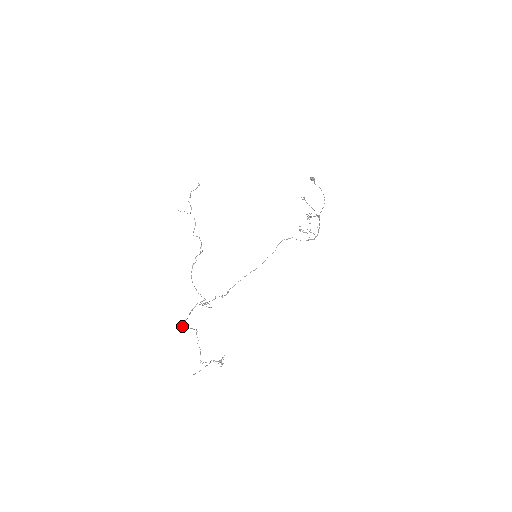
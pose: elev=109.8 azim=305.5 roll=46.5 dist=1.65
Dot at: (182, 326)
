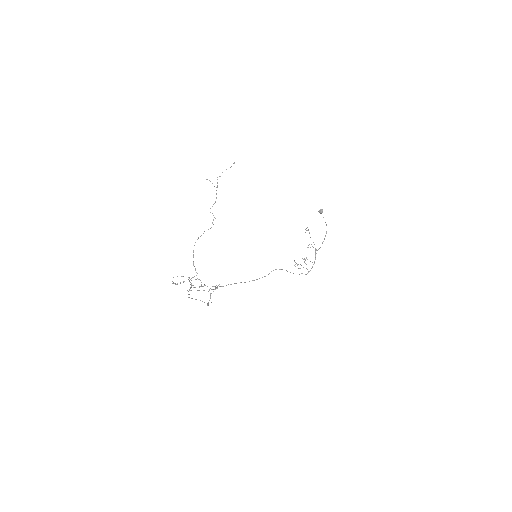
Dot at: (173, 277)
